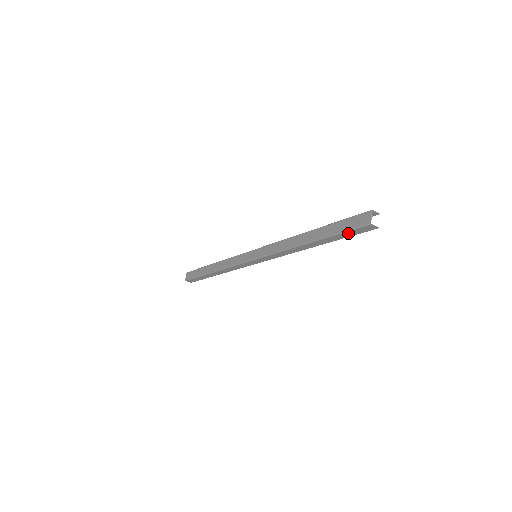
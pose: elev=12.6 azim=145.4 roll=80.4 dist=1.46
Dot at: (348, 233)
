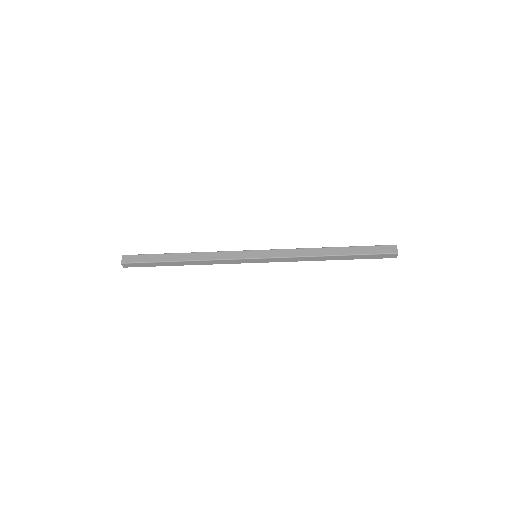
Dot at: (373, 256)
